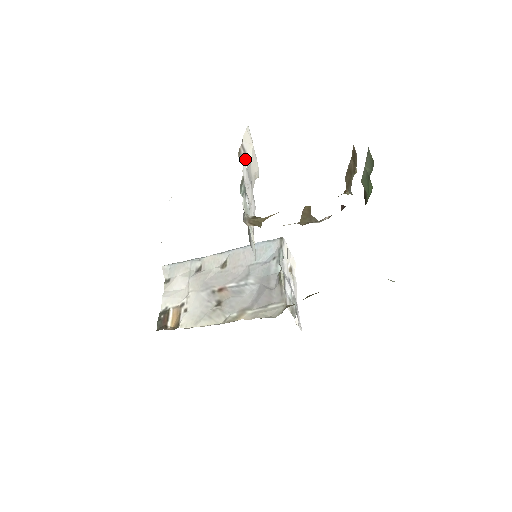
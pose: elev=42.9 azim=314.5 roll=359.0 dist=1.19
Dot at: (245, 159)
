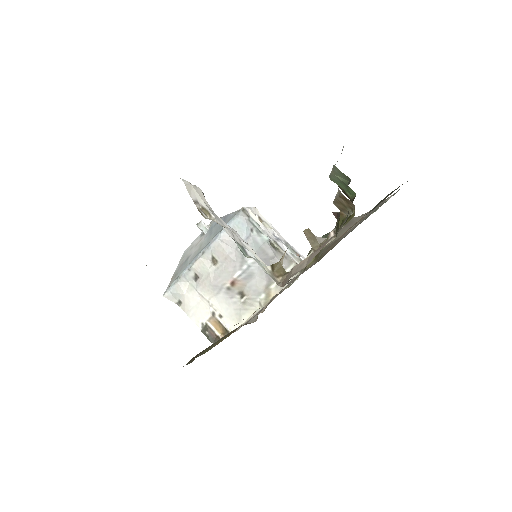
Dot at: (205, 210)
